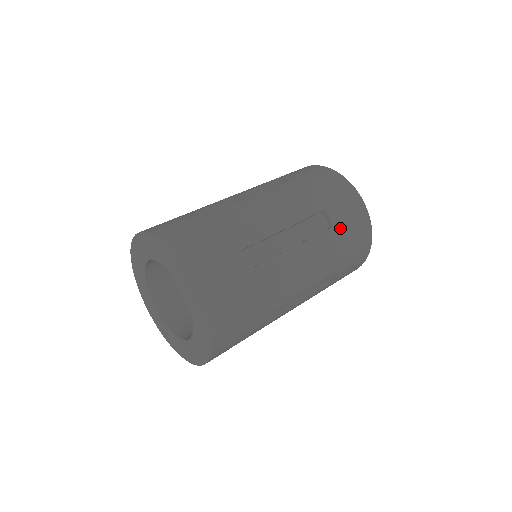
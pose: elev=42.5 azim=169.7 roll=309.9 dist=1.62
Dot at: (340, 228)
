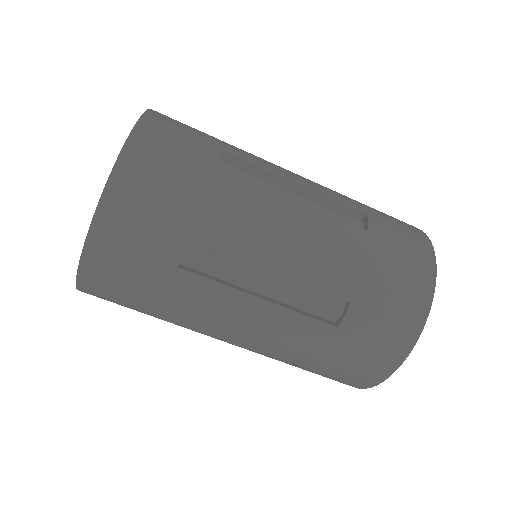
Dot at: (379, 241)
